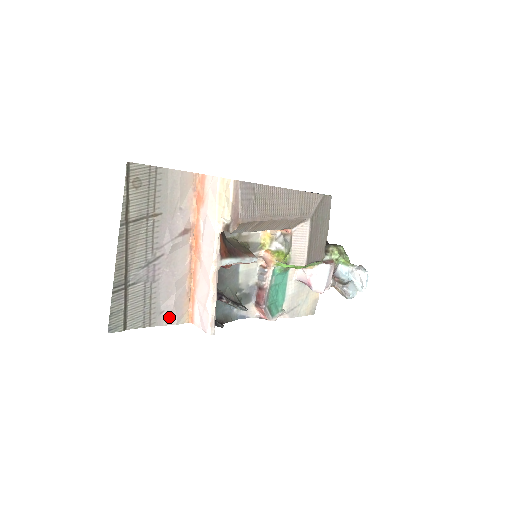
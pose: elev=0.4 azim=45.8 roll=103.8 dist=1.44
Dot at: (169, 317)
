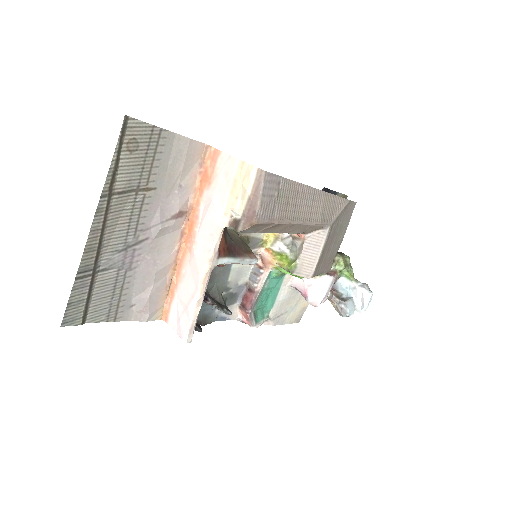
Dot at: (140, 312)
